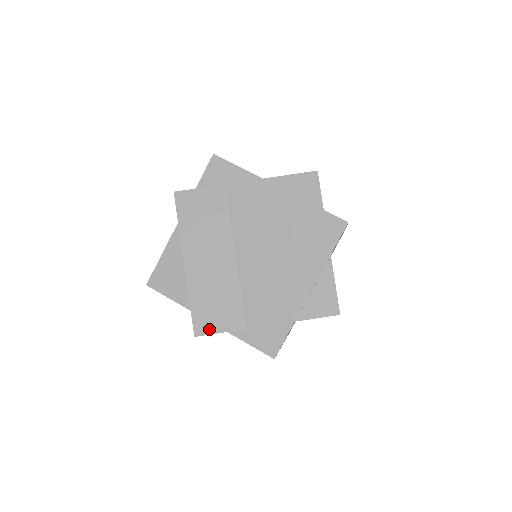
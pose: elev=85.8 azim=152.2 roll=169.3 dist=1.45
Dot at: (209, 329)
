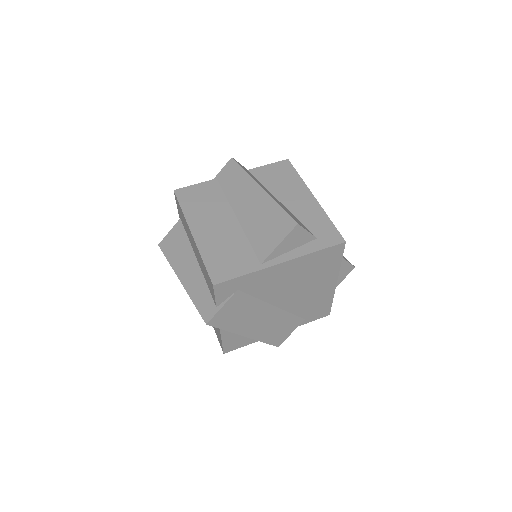
Dot at: (284, 338)
